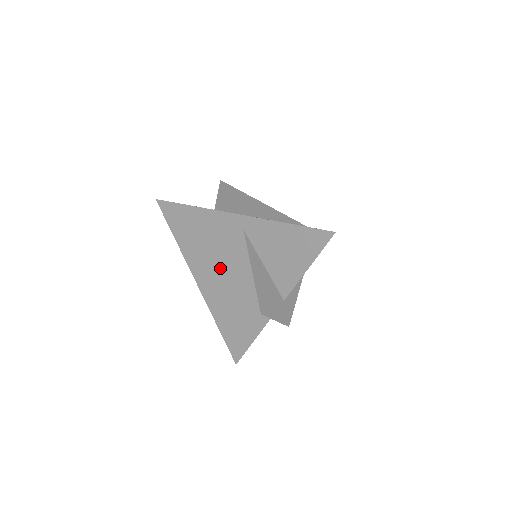
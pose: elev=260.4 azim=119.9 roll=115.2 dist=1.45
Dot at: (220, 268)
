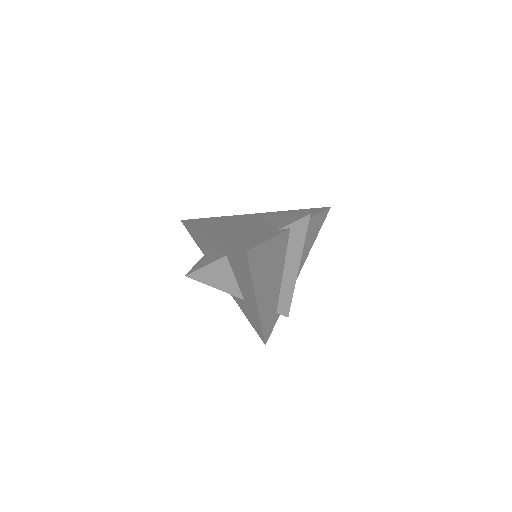
Dot at: (236, 225)
